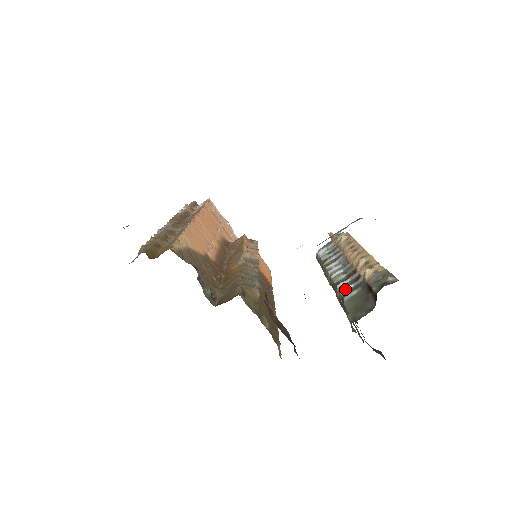
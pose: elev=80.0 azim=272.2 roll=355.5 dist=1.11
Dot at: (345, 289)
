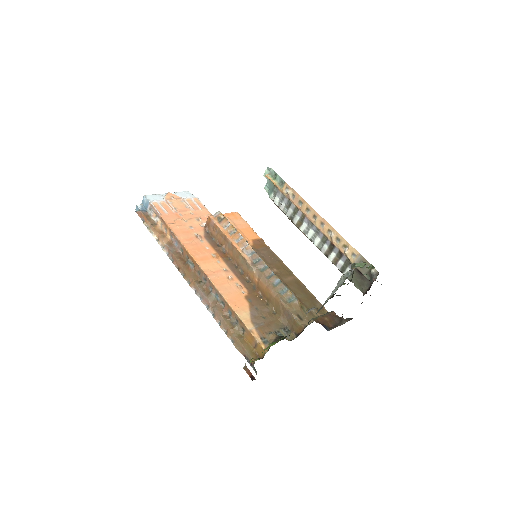
Dot at: (339, 265)
